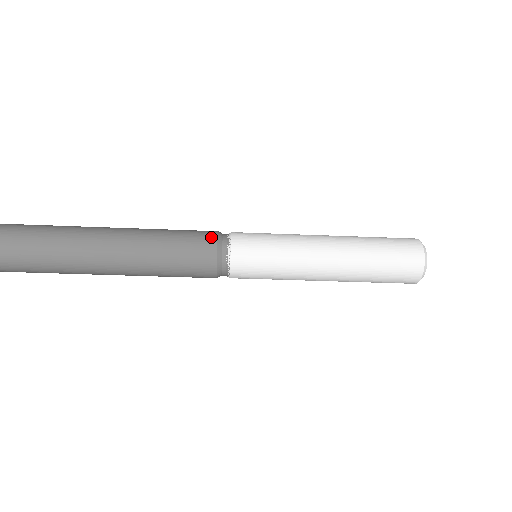
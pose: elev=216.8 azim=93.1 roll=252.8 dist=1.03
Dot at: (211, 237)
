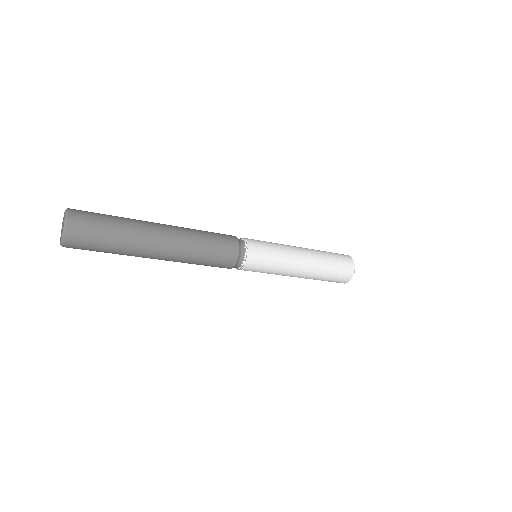
Dot at: (233, 238)
